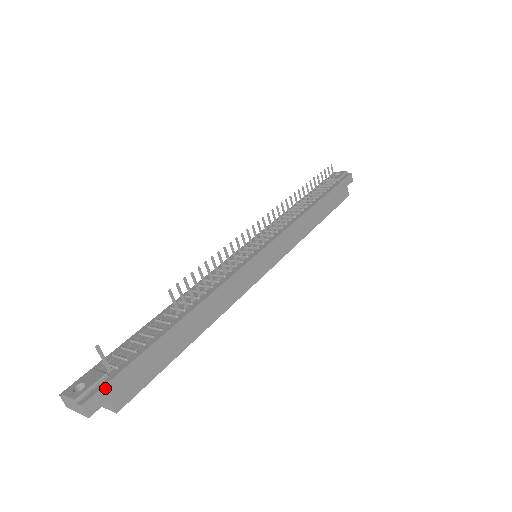
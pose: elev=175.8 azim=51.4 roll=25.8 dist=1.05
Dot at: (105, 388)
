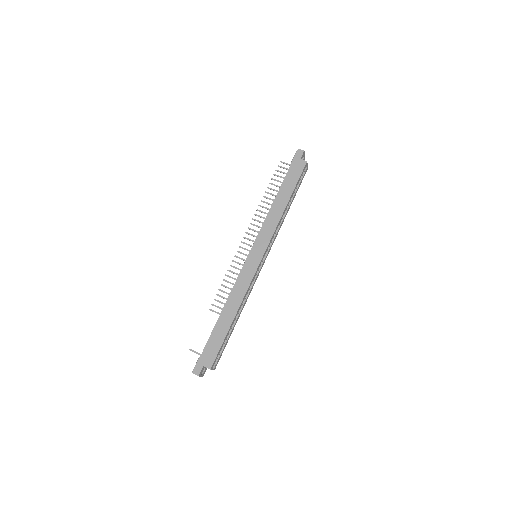
Dot at: (199, 363)
